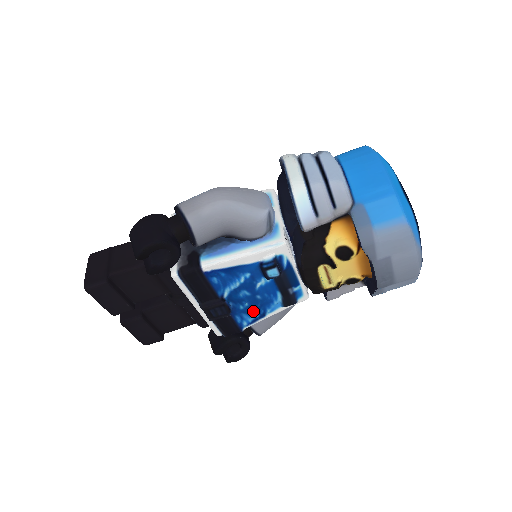
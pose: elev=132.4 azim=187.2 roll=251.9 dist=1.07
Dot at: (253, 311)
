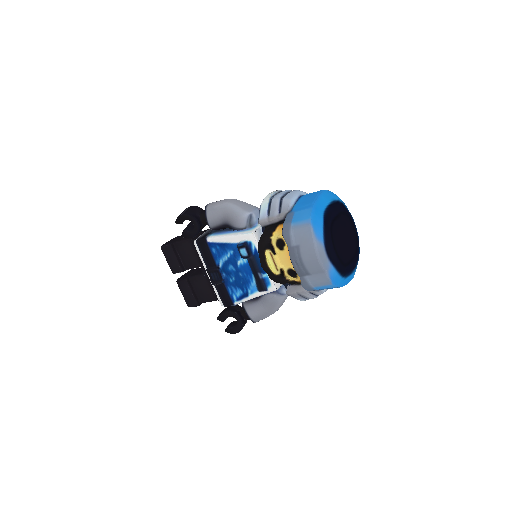
Dot at: (238, 287)
